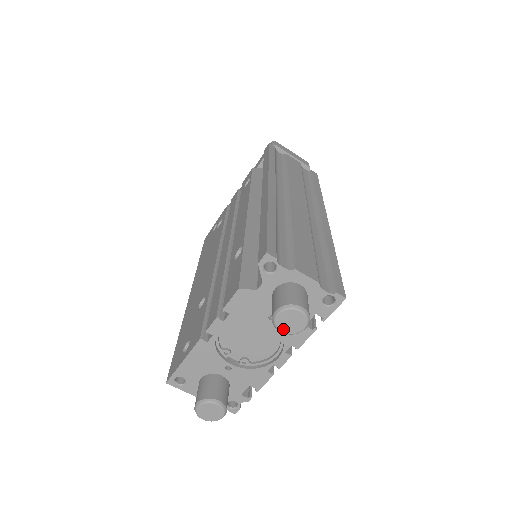
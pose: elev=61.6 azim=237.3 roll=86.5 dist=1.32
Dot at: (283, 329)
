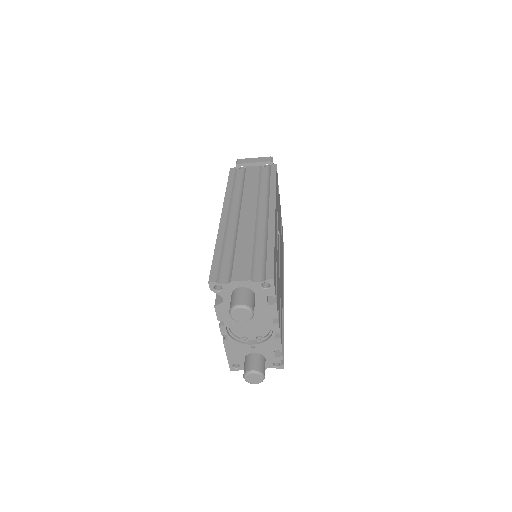
Dot at: (242, 320)
